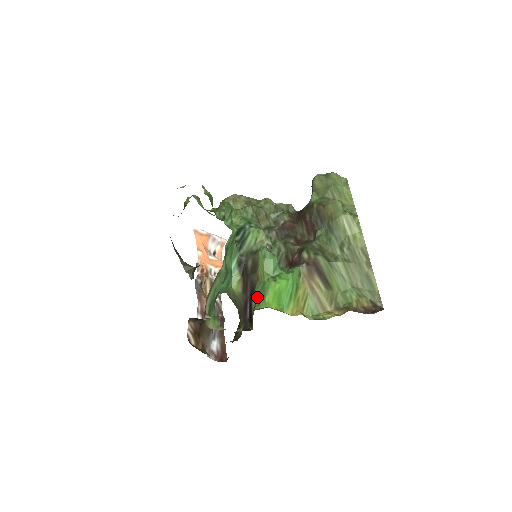
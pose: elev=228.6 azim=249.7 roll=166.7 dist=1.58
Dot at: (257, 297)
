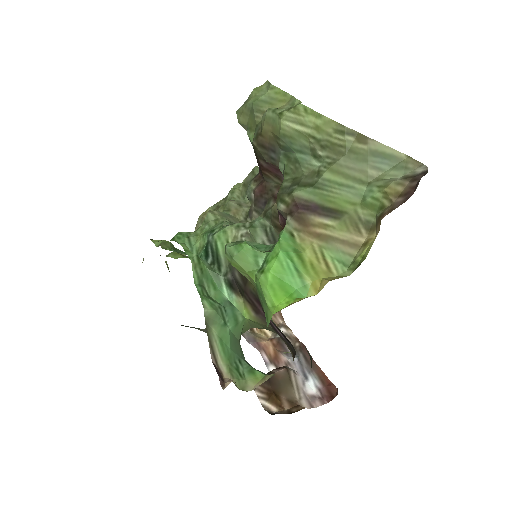
Dot at: occluded
